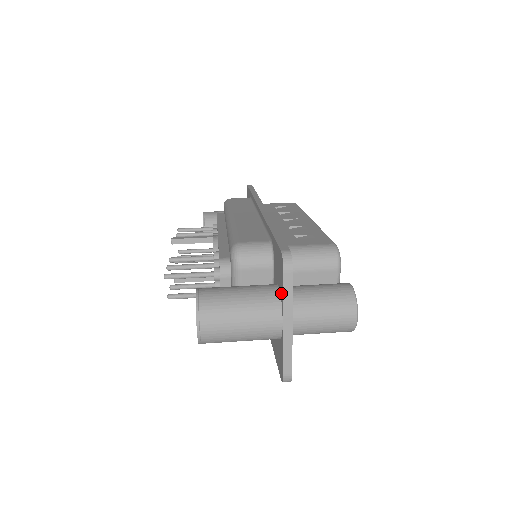
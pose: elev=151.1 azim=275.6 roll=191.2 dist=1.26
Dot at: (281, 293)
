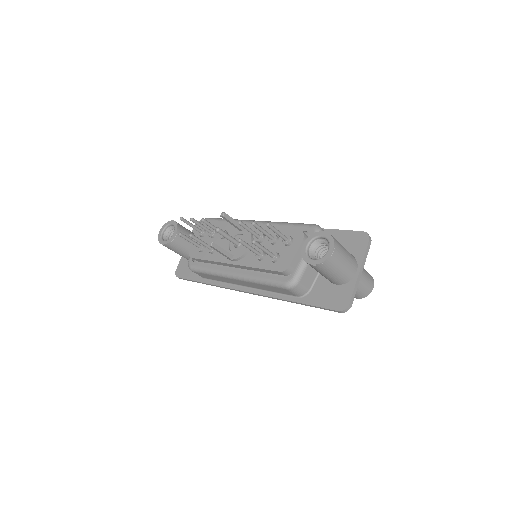
Dot at: (358, 254)
